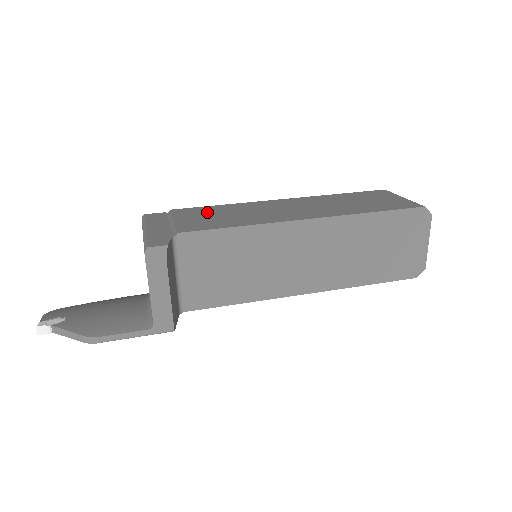
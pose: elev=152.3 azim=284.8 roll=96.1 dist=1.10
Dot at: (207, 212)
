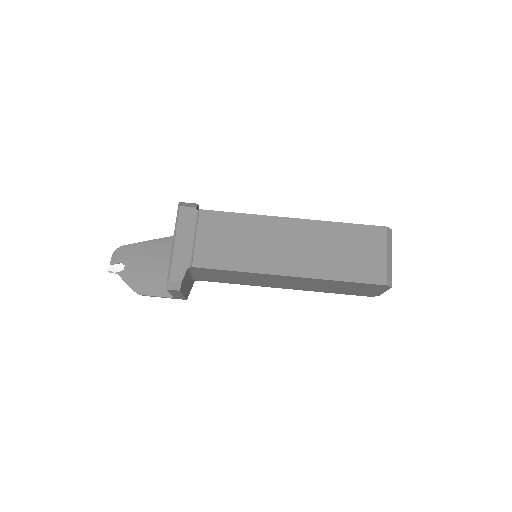
Dot at: (224, 228)
